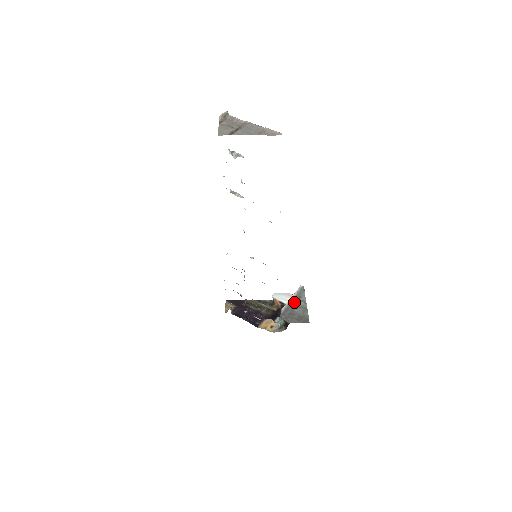
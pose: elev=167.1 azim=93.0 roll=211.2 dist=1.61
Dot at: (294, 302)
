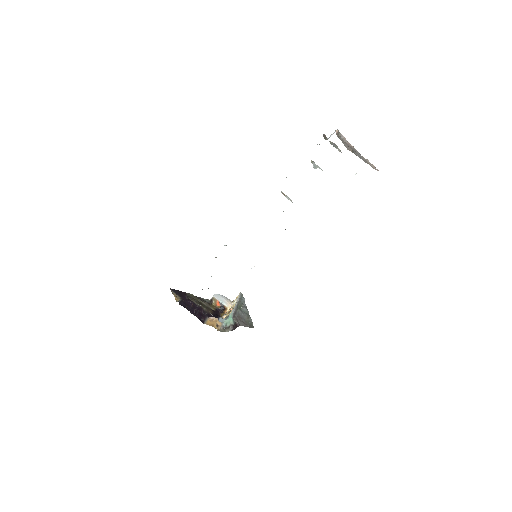
Dot at: (239, 306)
